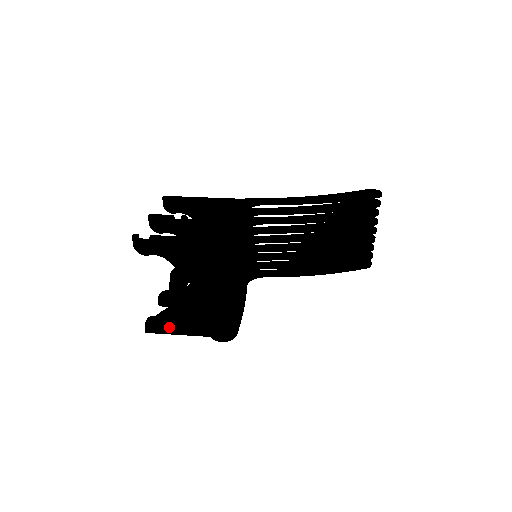
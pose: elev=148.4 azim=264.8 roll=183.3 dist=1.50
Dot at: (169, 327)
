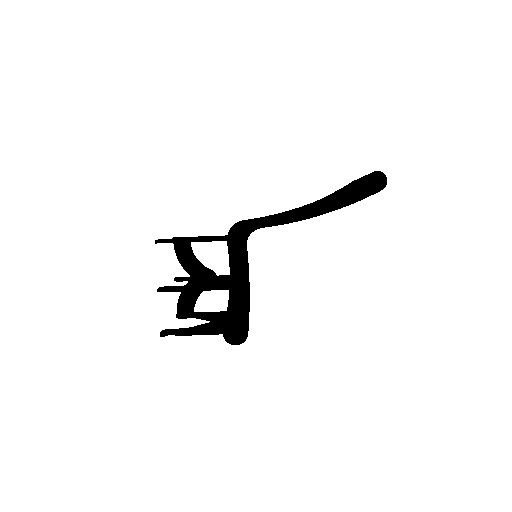
Dot at: occluded
